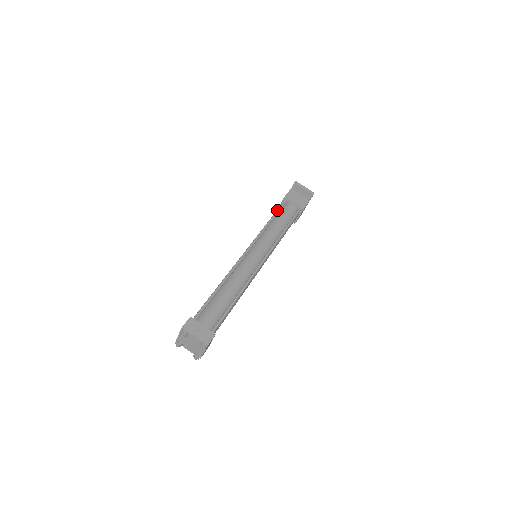
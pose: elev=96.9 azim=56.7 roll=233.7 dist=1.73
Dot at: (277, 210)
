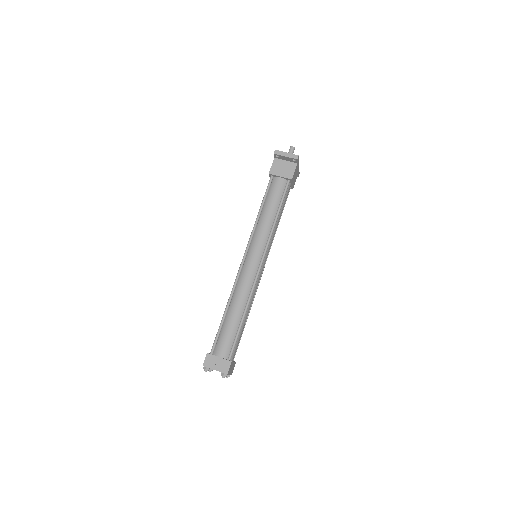
Dot at: occluded
